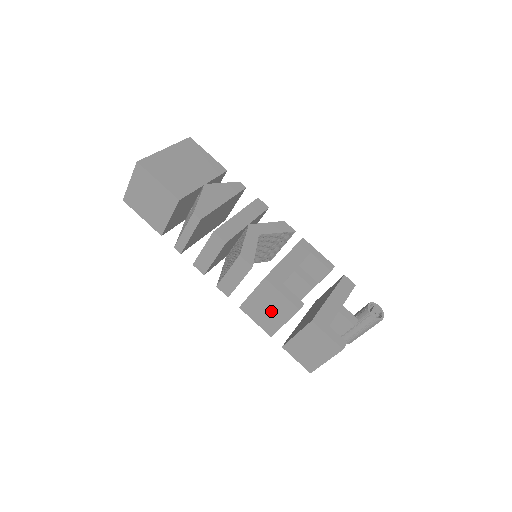
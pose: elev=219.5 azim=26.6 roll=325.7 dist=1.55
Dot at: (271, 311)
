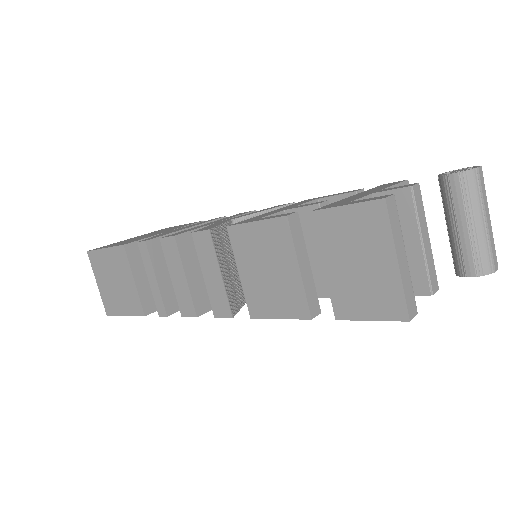
Dot at: (272, 270)
